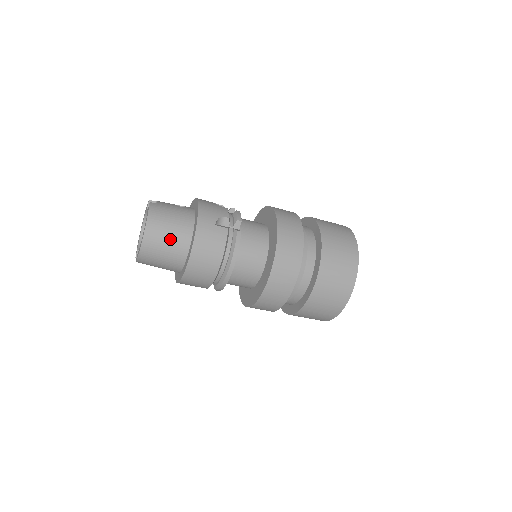
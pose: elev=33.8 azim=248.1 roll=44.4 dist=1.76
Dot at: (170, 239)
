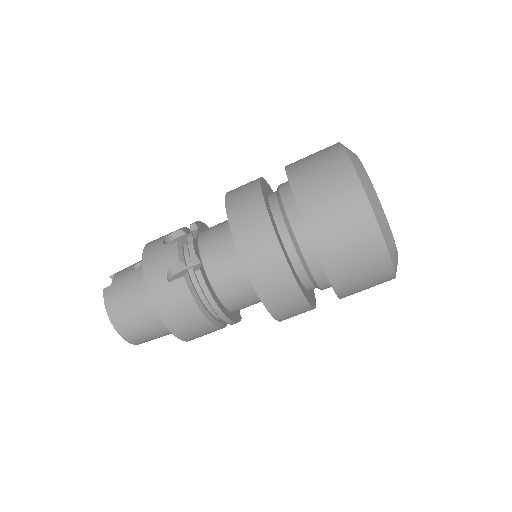
Dot at: (142, 320)
